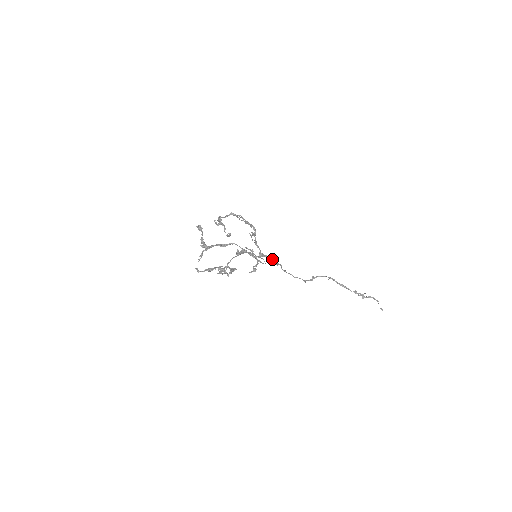
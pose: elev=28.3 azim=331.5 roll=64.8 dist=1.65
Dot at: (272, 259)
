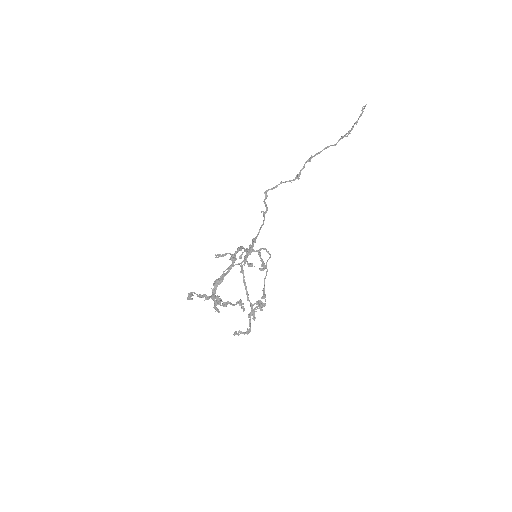
Dot at: occluded
